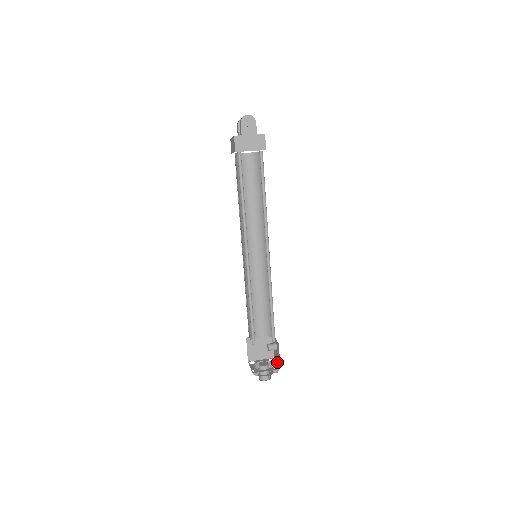
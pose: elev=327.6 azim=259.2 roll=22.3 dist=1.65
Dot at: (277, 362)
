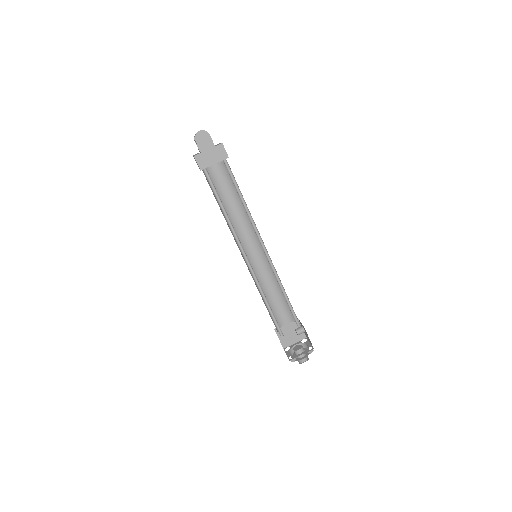
Dot at: (309, 342)
